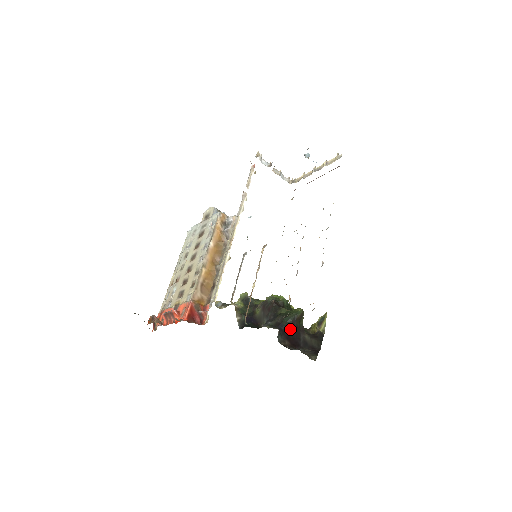
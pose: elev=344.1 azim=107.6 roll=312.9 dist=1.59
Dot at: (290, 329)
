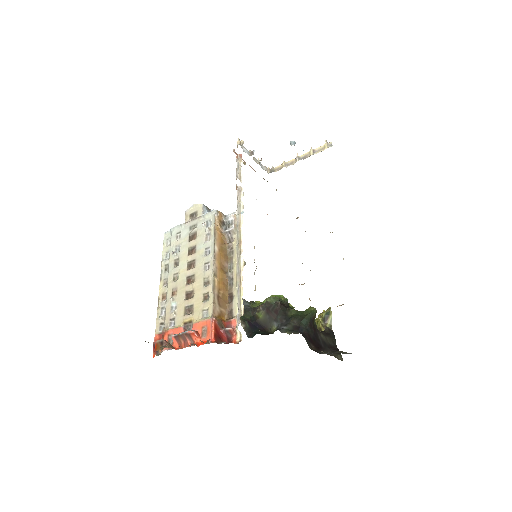
Dot at: (310, 331)
